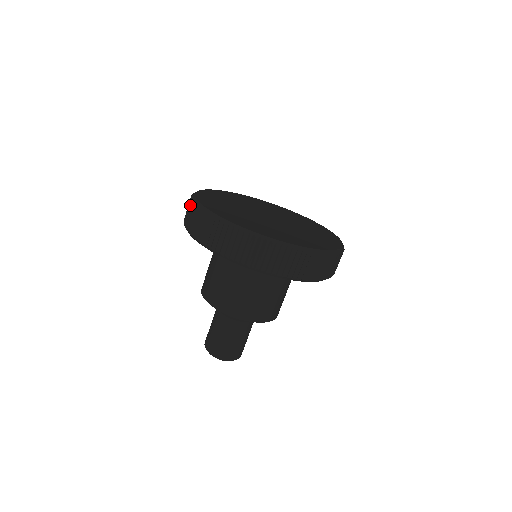
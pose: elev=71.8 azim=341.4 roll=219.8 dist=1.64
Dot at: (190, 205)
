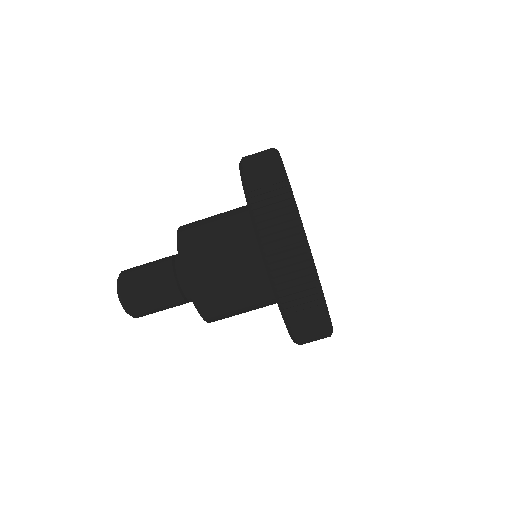
Dot at: occluded
